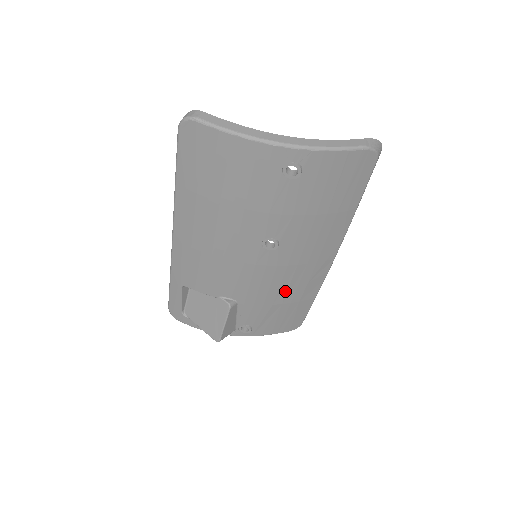
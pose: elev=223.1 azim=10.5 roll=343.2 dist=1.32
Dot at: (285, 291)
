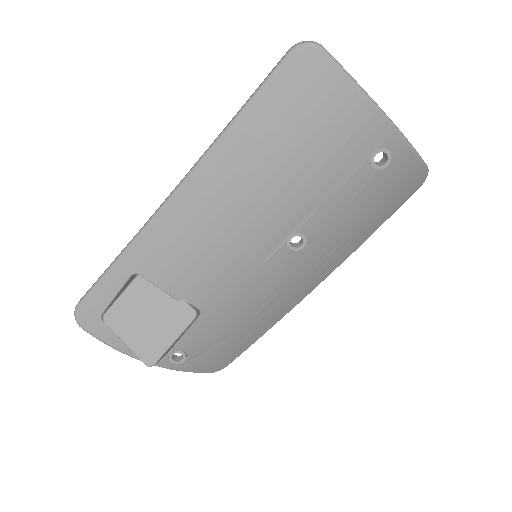
Dot at: (257, 312)
